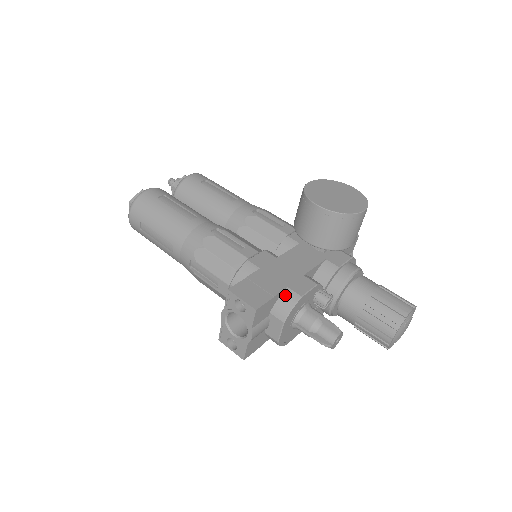
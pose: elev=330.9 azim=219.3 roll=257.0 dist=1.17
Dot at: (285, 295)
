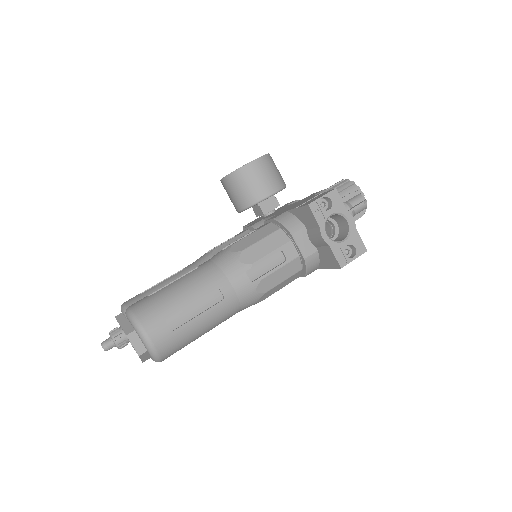
Dot at: occluded
